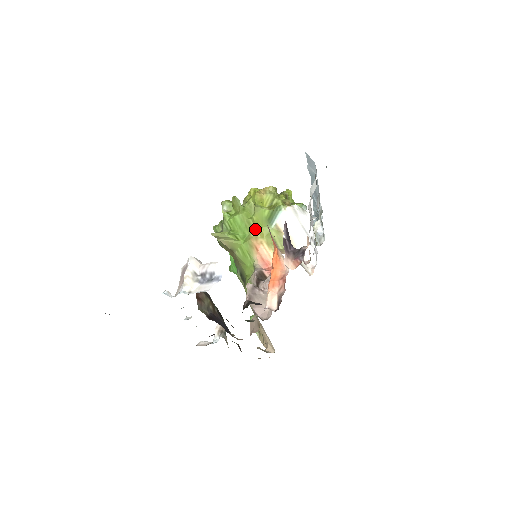
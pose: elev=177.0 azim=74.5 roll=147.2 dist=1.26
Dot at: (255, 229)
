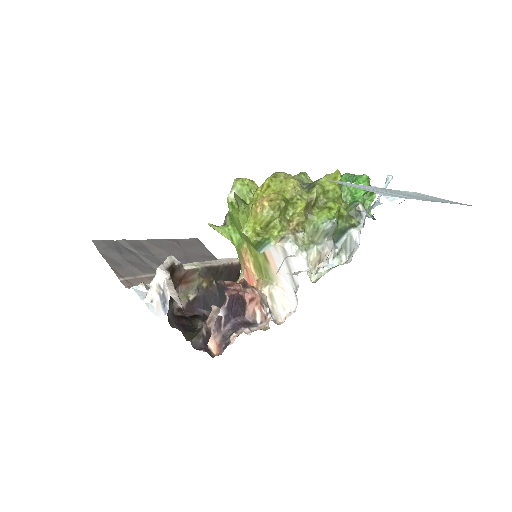
Dot at: (248, 241)
